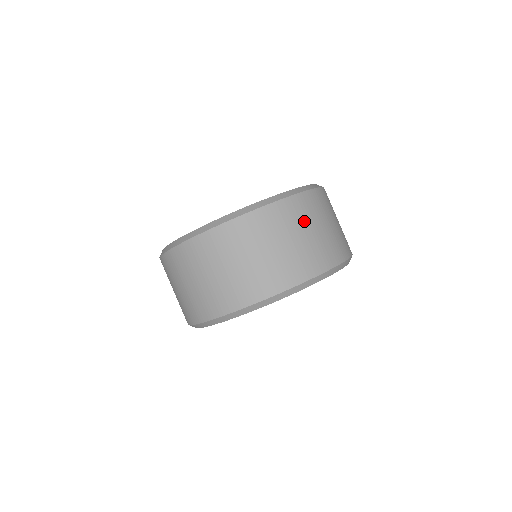
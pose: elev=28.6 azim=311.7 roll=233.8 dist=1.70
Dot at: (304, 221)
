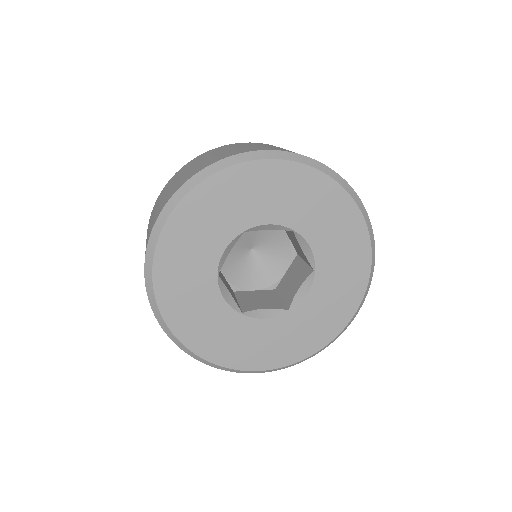
Dot at: occluded
